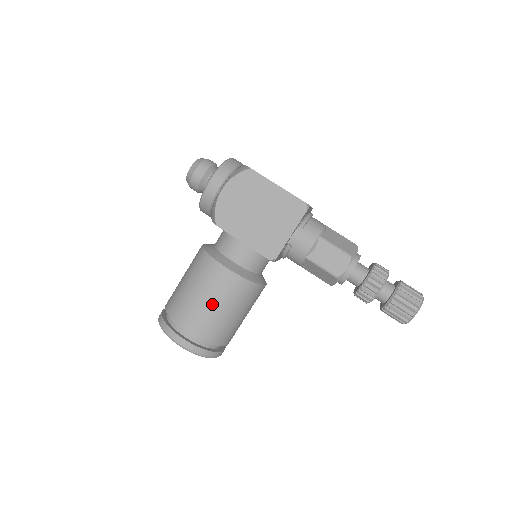
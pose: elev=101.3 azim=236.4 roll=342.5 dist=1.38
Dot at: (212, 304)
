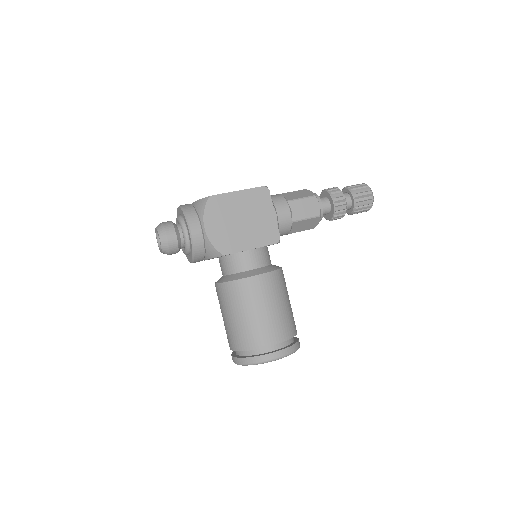
Dot at: (274, 308)
